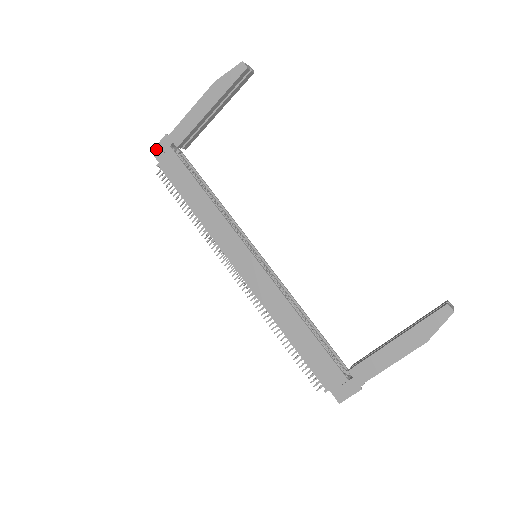
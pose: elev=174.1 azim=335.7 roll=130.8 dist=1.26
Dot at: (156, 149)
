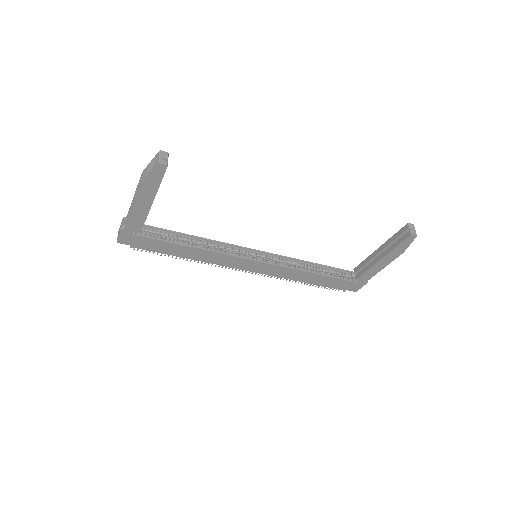
Dot at: (120, 240)
